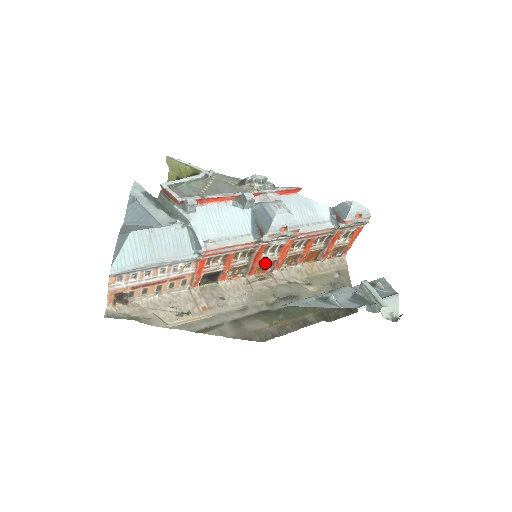
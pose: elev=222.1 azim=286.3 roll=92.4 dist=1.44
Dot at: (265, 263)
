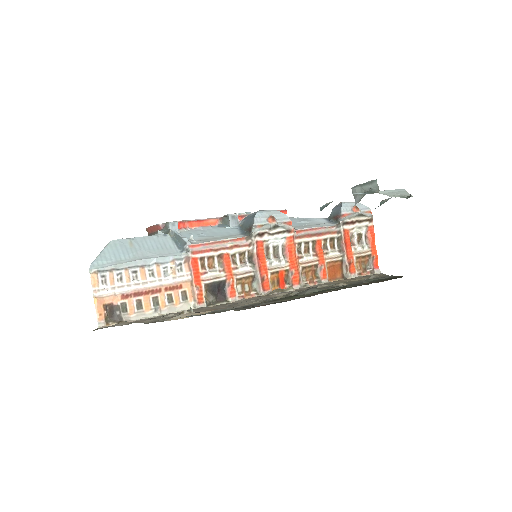
Dot at: (276, 273)
